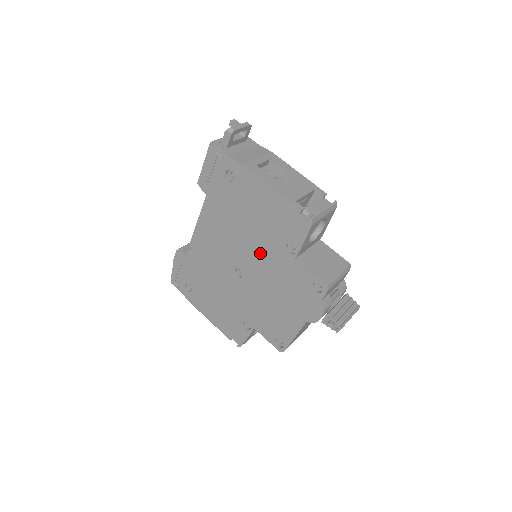
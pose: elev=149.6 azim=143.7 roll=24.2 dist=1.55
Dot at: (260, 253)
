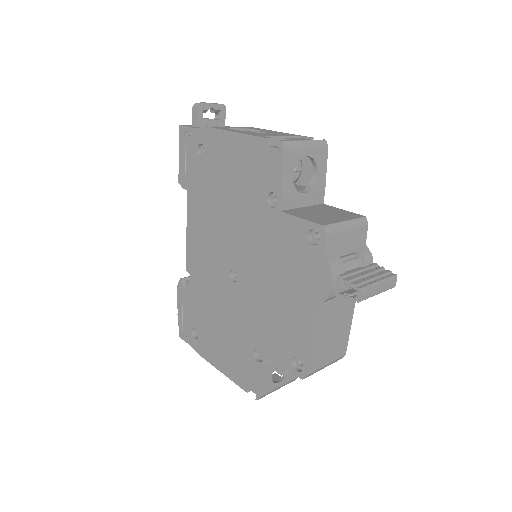
Dot at: (246, 230)
